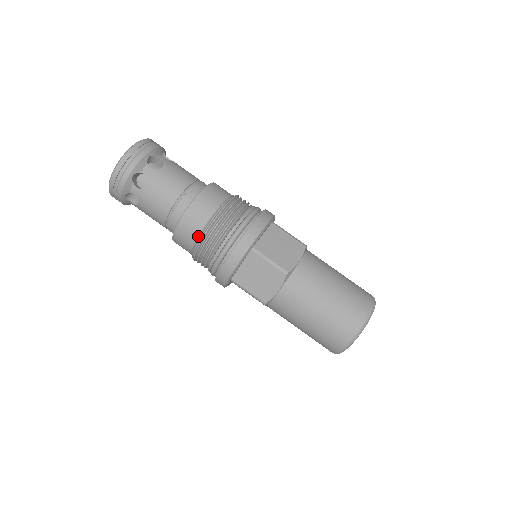
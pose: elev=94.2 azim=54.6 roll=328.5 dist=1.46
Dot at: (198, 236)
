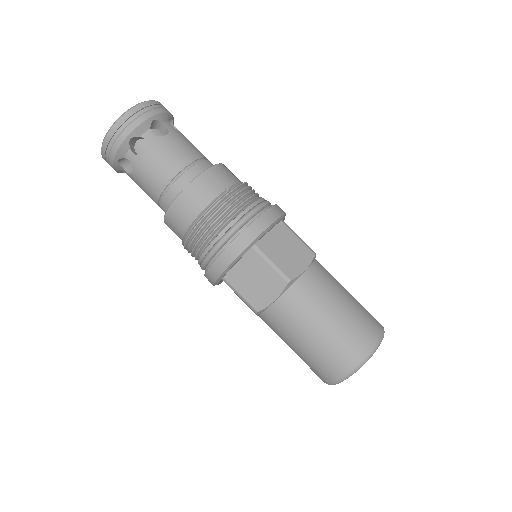
Dot at: (193, 220)
